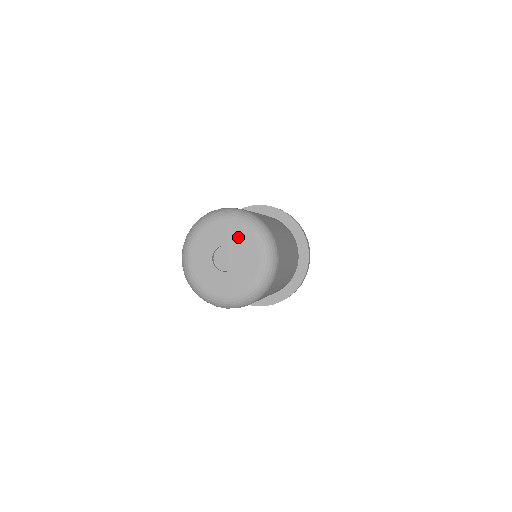
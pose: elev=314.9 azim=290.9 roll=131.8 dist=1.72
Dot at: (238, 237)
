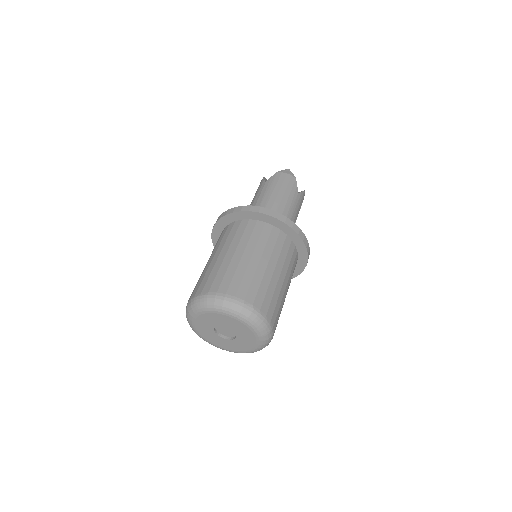
Dot at: (235, 325)
